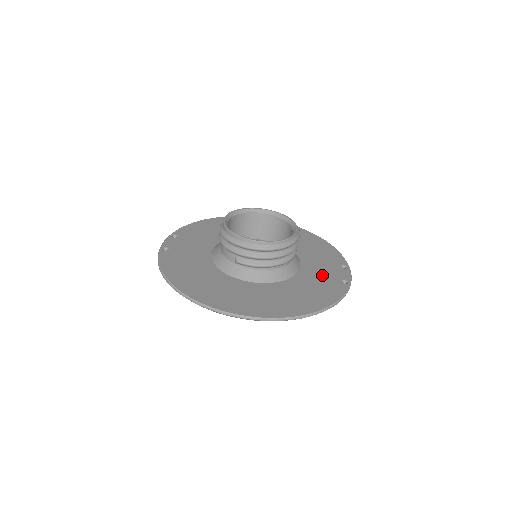
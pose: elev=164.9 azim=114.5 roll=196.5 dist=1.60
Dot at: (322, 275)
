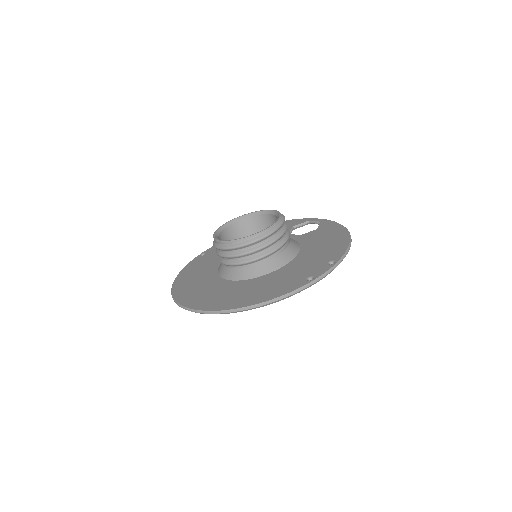
Dot at: (296, 272)
